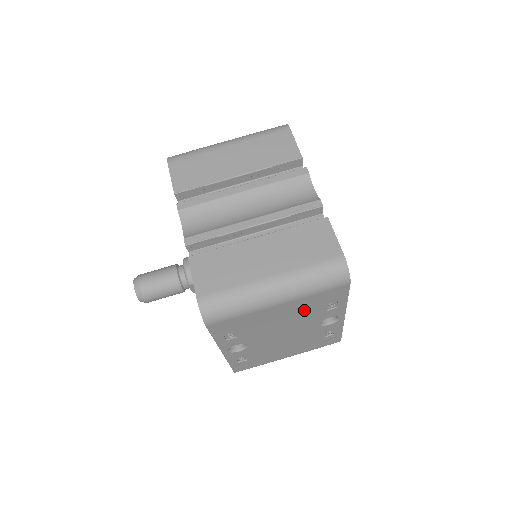
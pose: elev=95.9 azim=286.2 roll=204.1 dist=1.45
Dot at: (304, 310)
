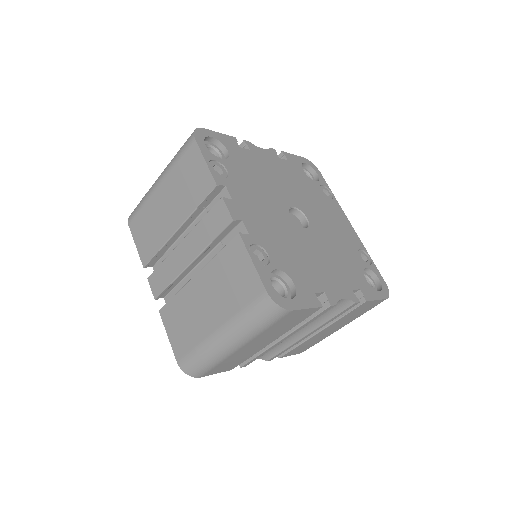
Dot at: occluded
